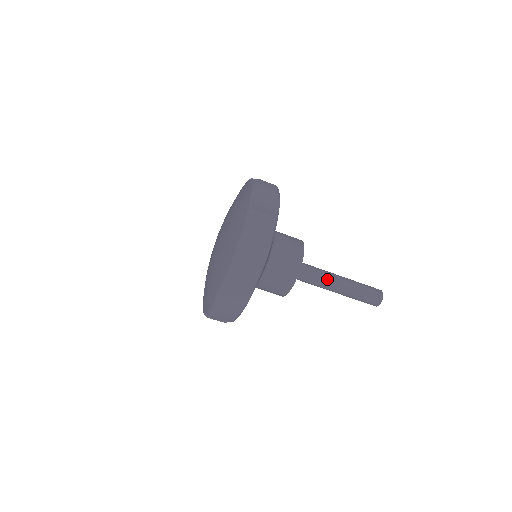
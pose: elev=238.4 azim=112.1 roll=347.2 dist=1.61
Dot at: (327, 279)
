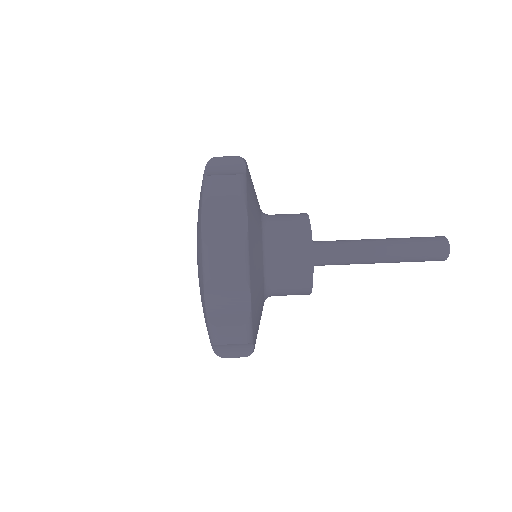
Dot at: (359, 247)
